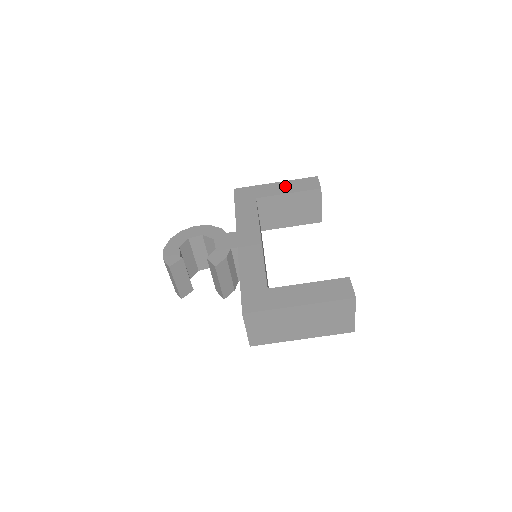
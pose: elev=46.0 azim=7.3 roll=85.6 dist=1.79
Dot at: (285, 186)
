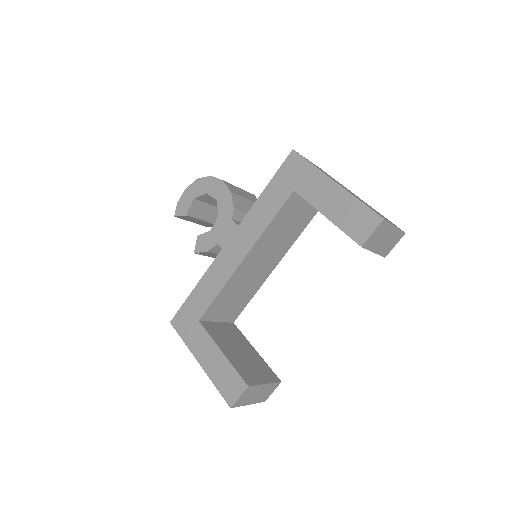
Dot at: (335, 200)
